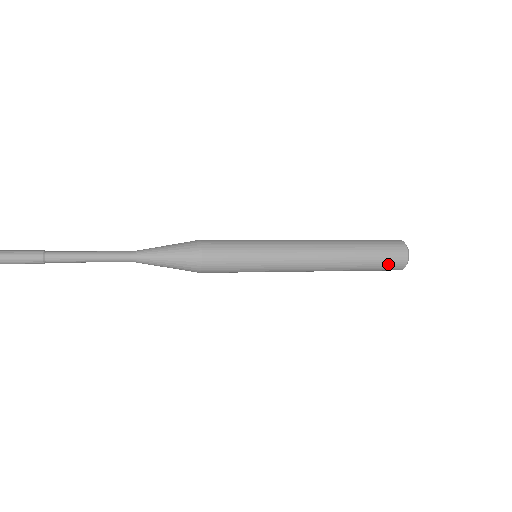
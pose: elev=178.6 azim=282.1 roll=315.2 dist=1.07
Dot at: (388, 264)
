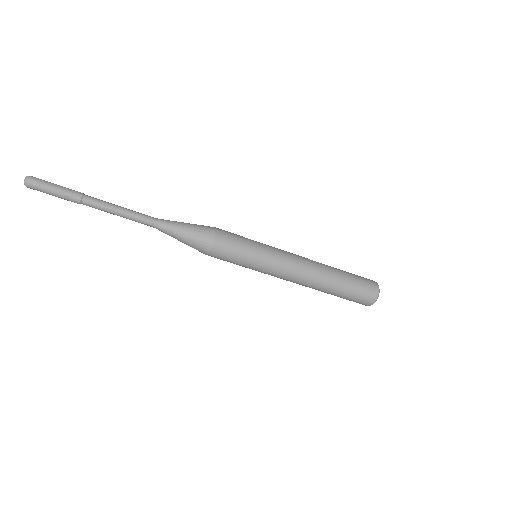
Dot at: (364, 281)
